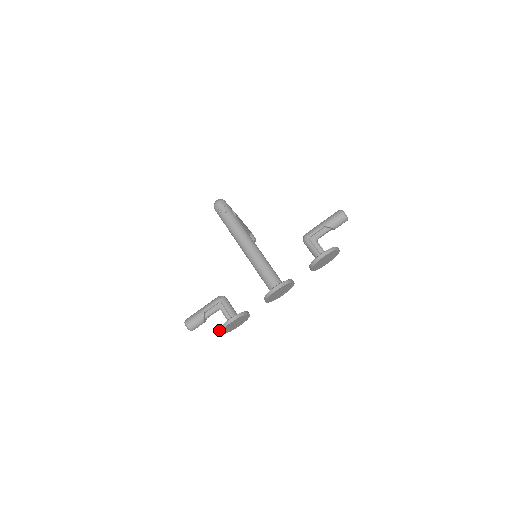
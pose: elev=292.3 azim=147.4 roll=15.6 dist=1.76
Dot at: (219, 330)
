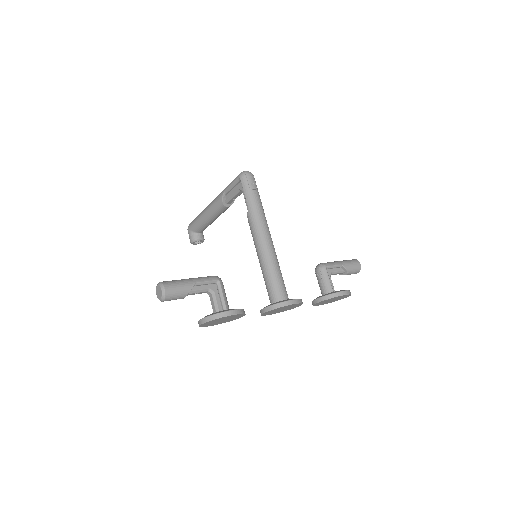
Dot at: (207, 317)
